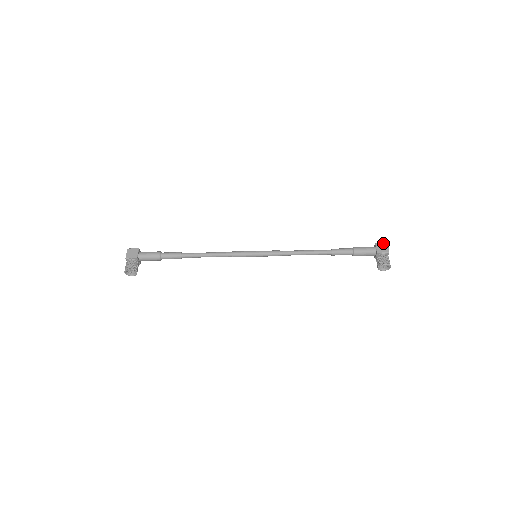
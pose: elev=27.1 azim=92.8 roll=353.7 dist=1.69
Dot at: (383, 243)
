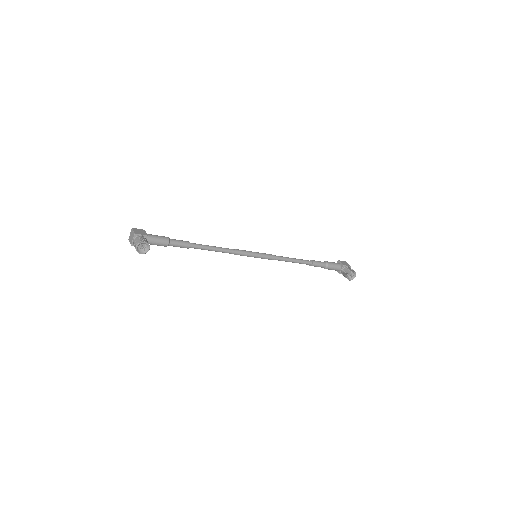
Dot at: (343, 261)
